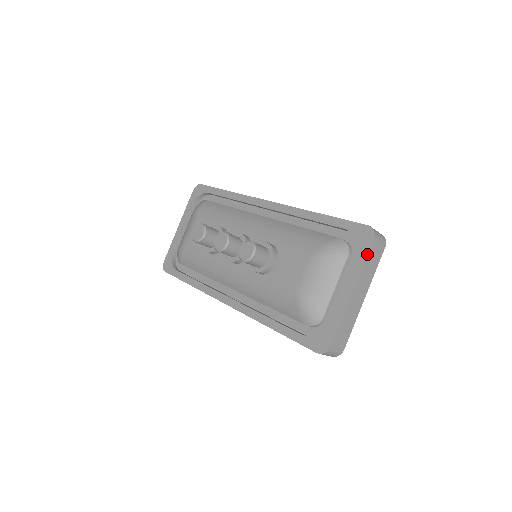
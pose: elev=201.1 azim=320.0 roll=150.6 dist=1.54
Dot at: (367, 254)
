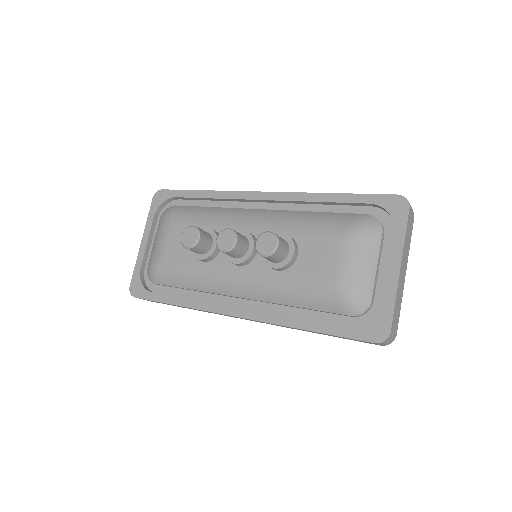
Dot at: (406, 224)
